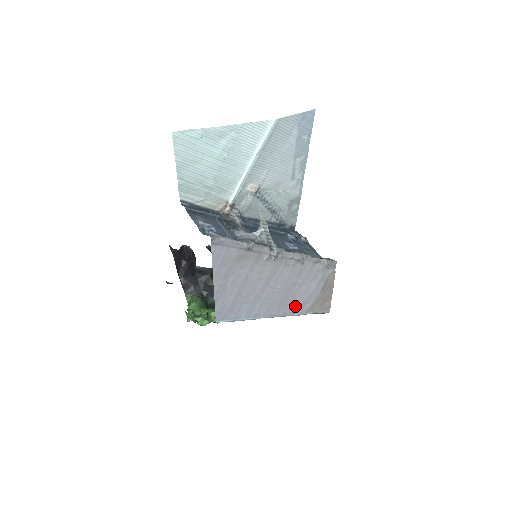
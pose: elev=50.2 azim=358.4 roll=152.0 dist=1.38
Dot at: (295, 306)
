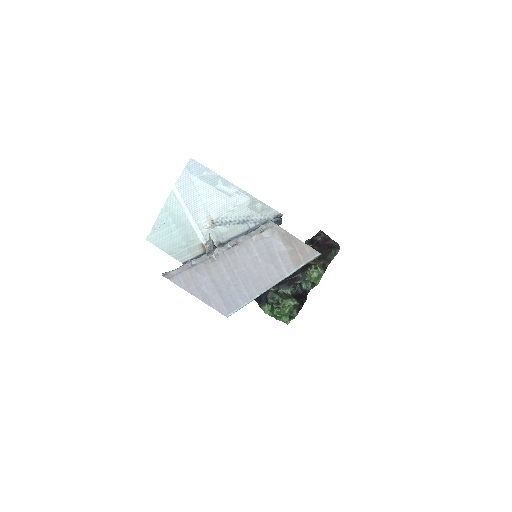
Dot at: (277, 271)
